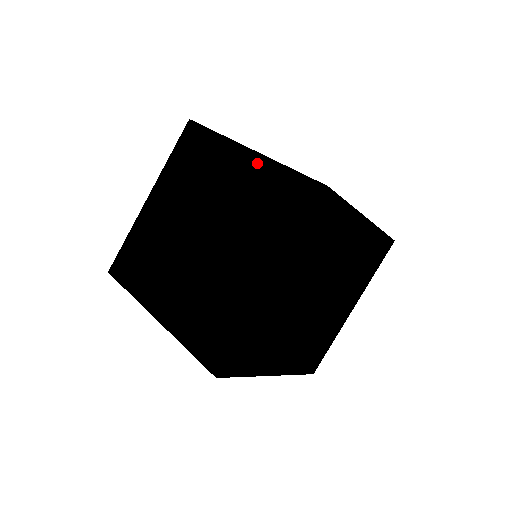
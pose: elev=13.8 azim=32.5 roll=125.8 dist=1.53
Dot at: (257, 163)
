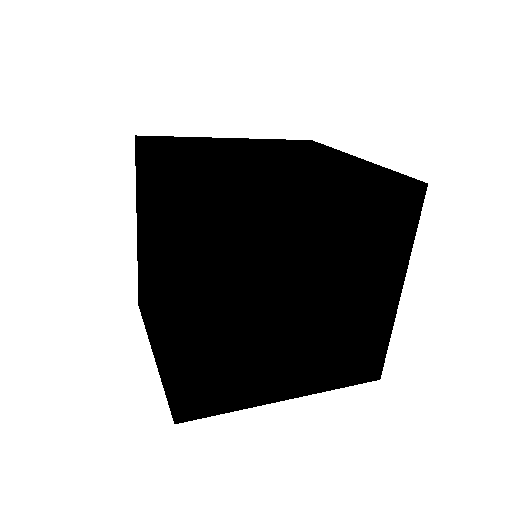
Dot at: (155, 172)
